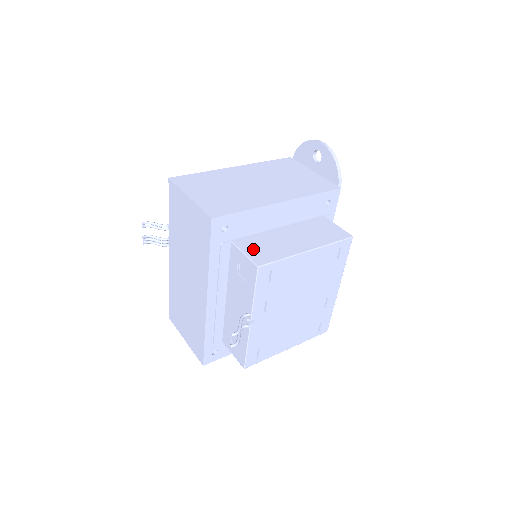
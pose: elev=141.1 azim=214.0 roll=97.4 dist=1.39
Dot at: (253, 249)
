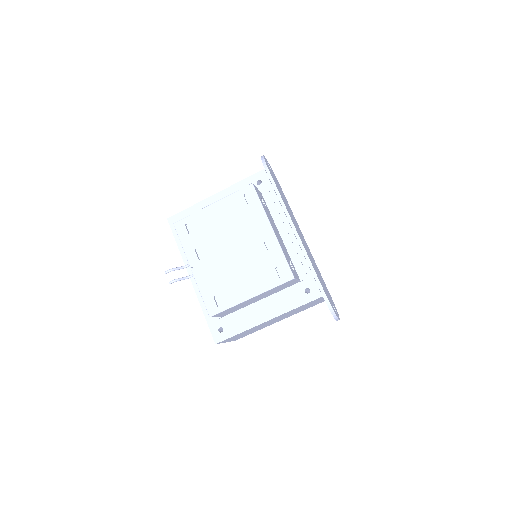
Dot at: occluded
